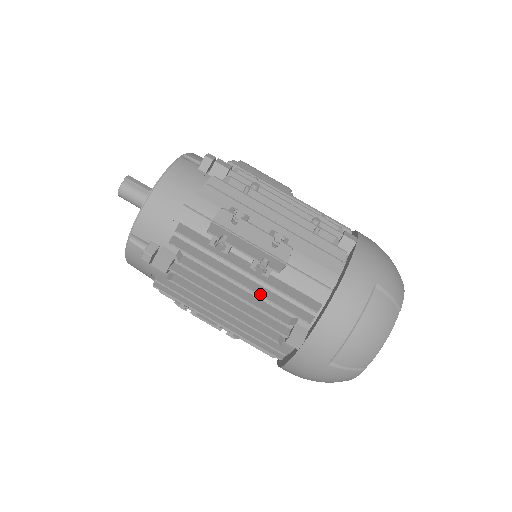
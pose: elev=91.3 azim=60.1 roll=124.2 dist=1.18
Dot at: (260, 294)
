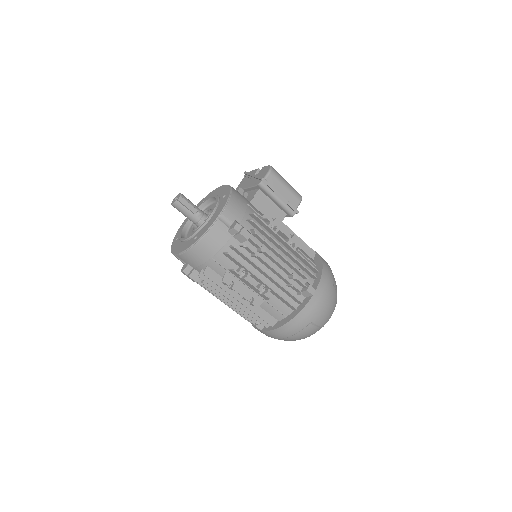
Dot at: (244, 311)
